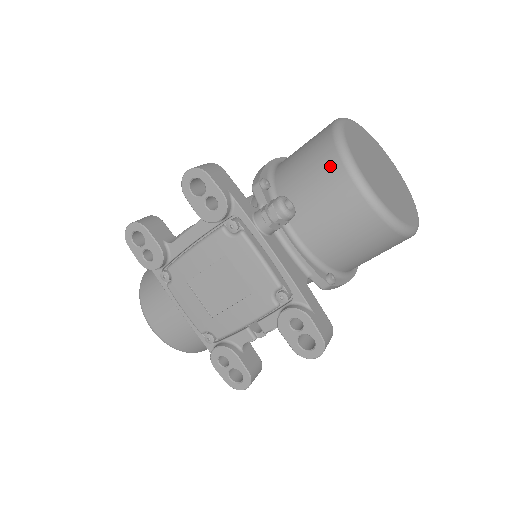
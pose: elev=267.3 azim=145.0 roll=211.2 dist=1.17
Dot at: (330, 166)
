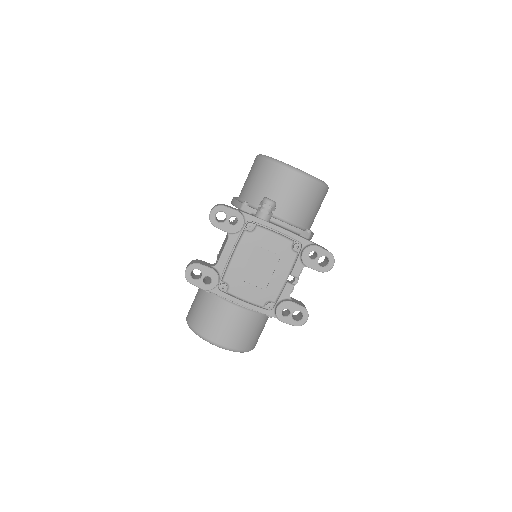
Dot at: (276, 172)
